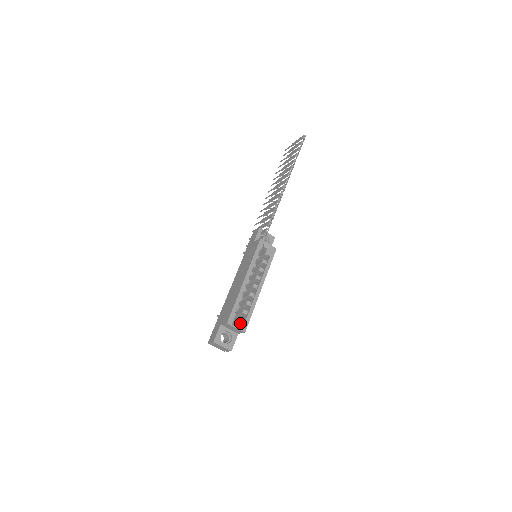
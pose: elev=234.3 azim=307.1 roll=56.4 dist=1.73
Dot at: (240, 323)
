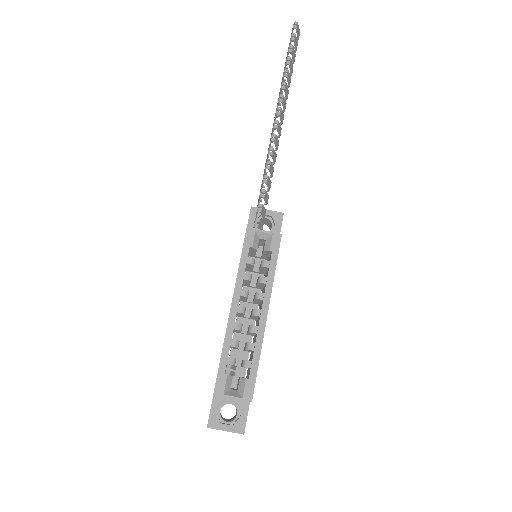
Dot at: (240, 387)
